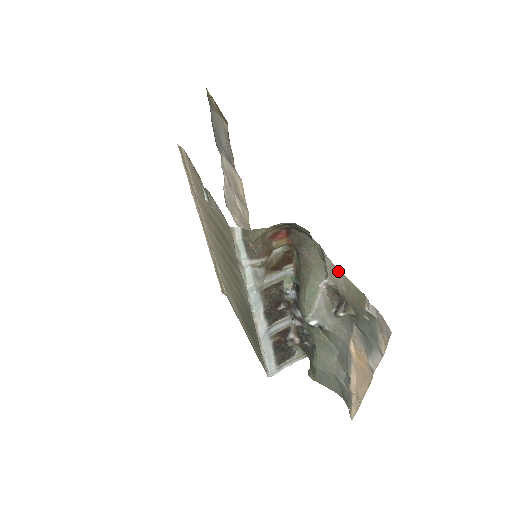
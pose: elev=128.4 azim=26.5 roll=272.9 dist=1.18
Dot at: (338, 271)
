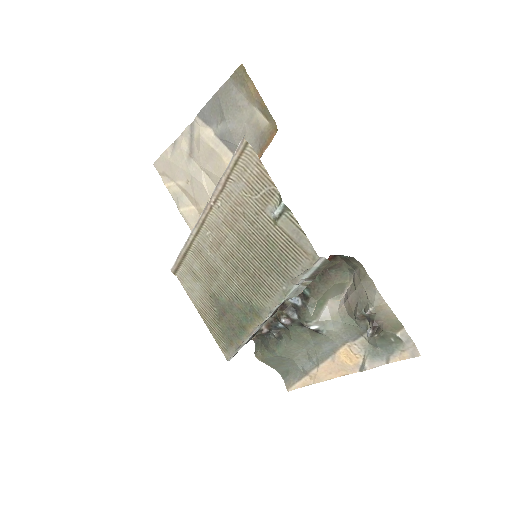
Dot at: (386, 305)
